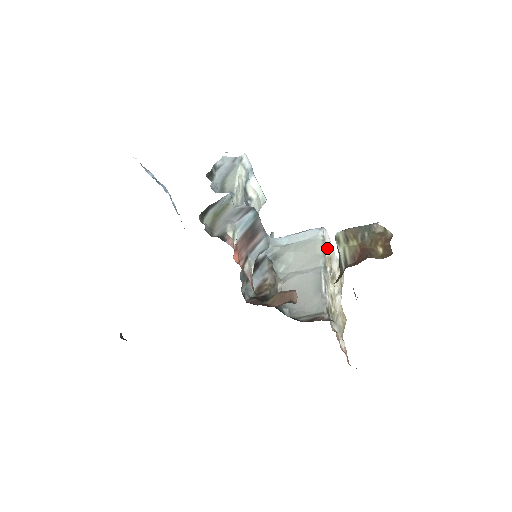
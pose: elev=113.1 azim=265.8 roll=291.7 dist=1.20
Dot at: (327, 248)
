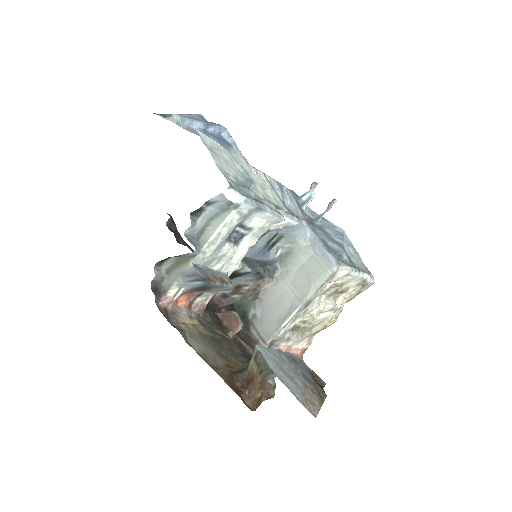
Dot at: (337, 279)
